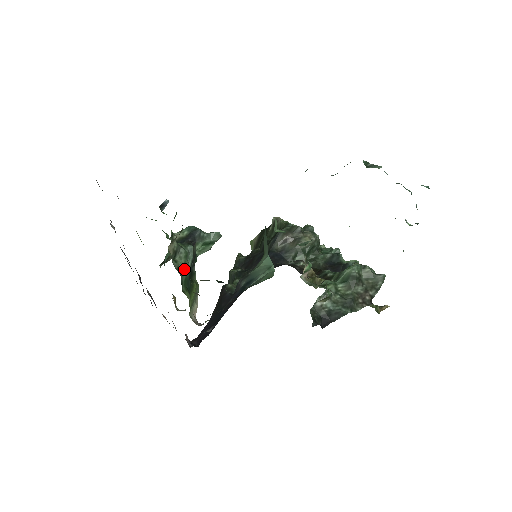
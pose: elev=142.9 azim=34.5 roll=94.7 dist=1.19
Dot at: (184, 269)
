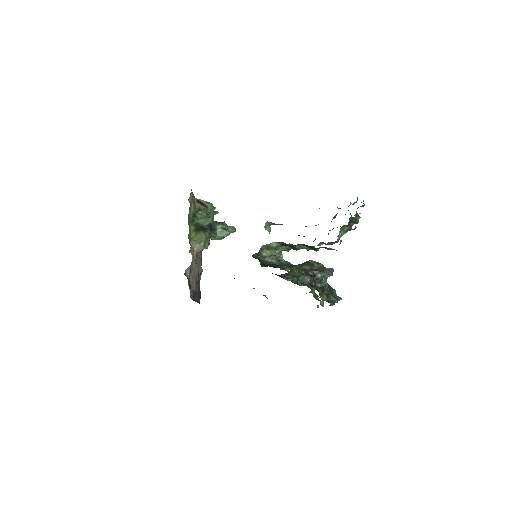
Dot at: (200, 219)
